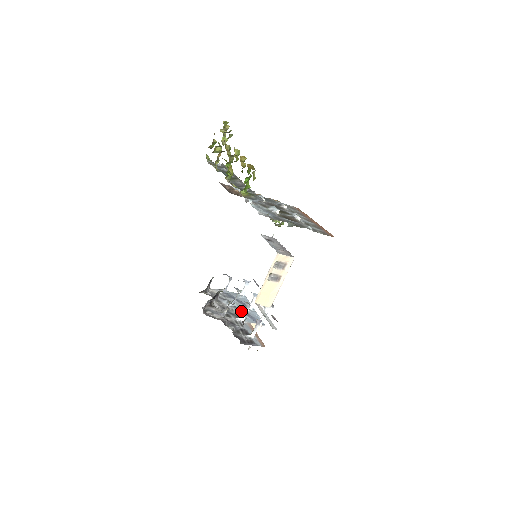
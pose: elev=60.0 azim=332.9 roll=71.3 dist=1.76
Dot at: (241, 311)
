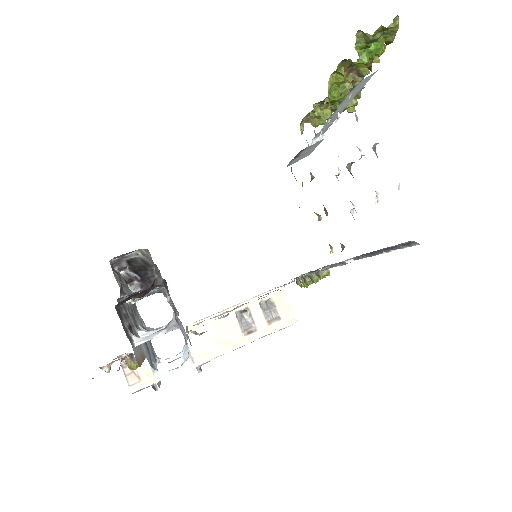
Dot at: (147, 346)
